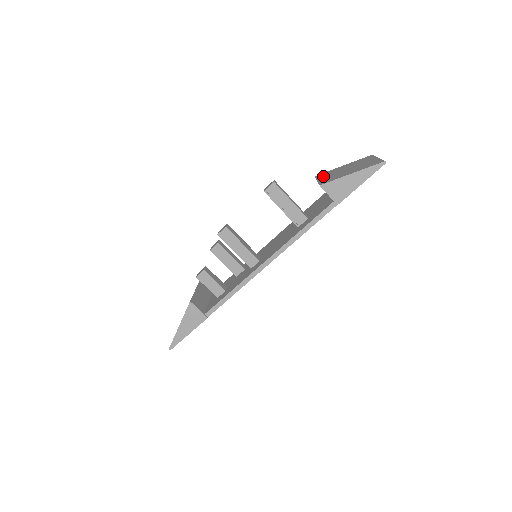
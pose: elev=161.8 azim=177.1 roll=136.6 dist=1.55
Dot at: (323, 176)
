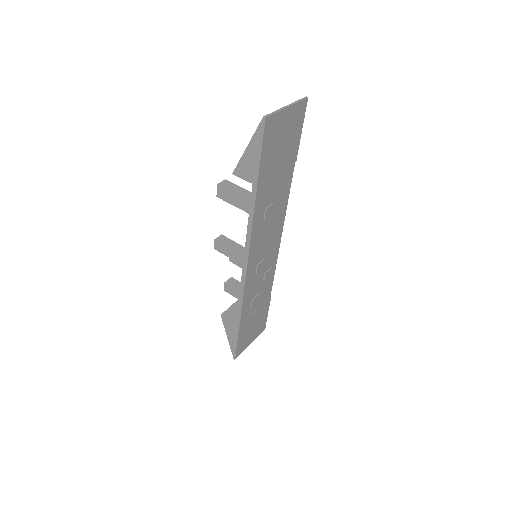
Dot at: occluded
